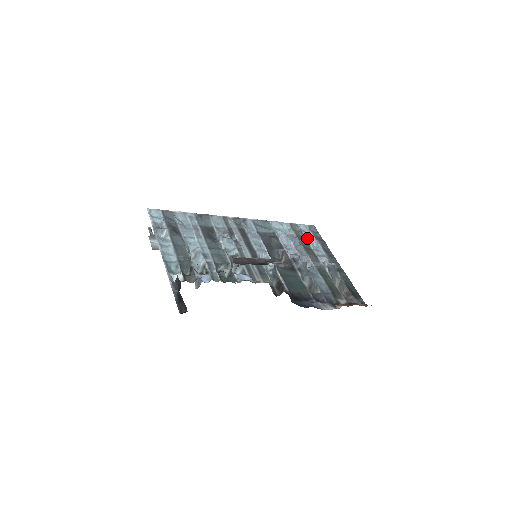
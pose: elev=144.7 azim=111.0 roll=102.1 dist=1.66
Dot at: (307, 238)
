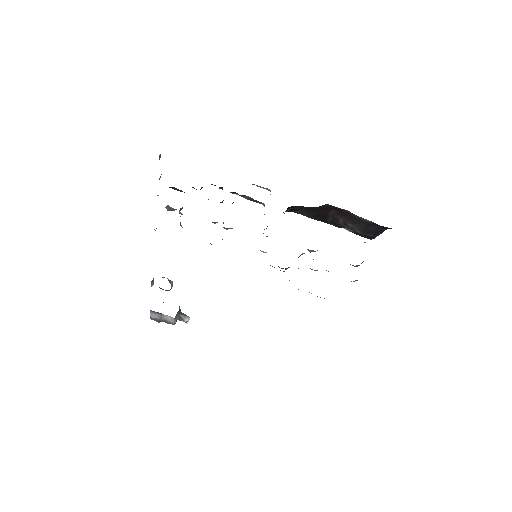
Dot at: occluded
